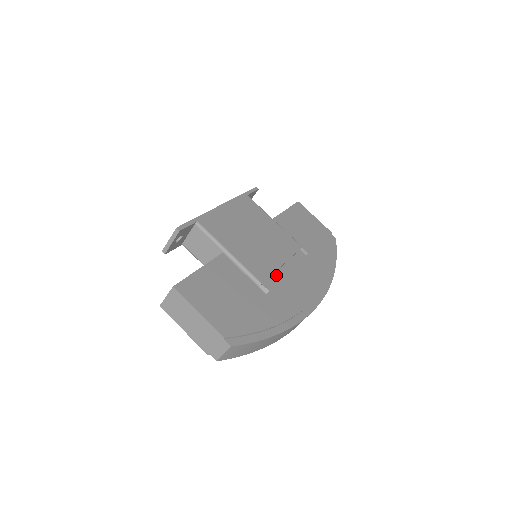
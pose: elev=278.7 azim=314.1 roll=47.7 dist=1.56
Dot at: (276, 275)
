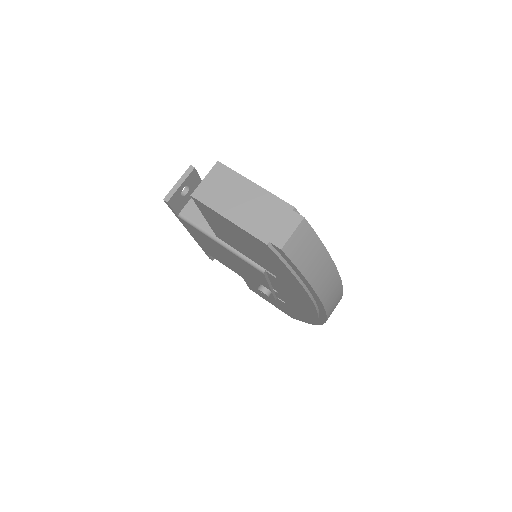
Dot at: occluded
